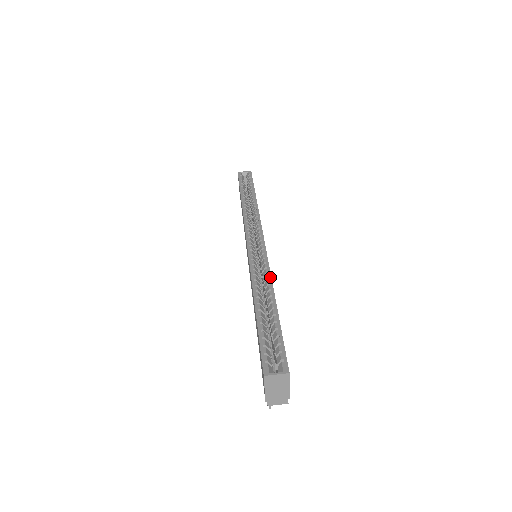
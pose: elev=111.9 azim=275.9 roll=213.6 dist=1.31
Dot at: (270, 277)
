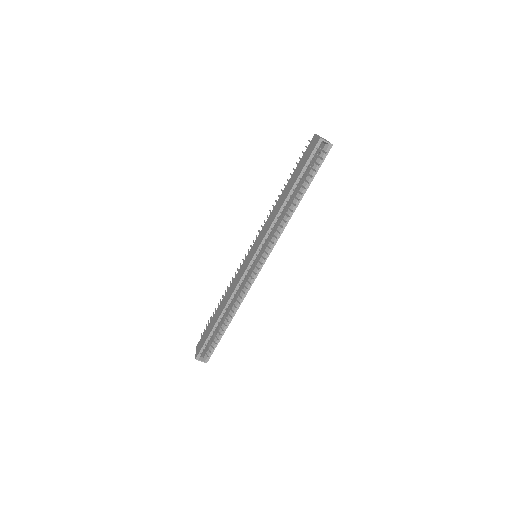
Dot at: occluded
